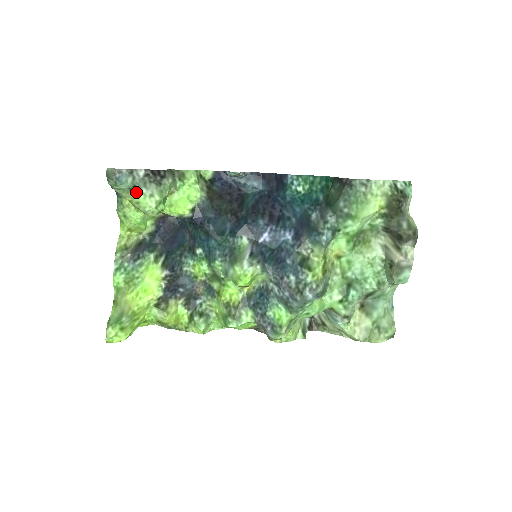
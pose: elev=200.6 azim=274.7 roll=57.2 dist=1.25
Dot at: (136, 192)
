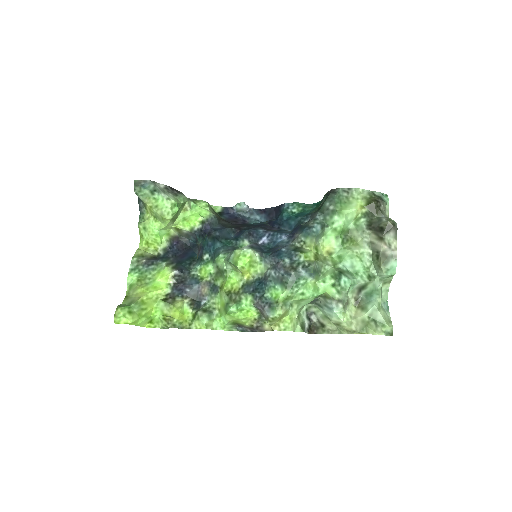
Dot at: (156, 196)
